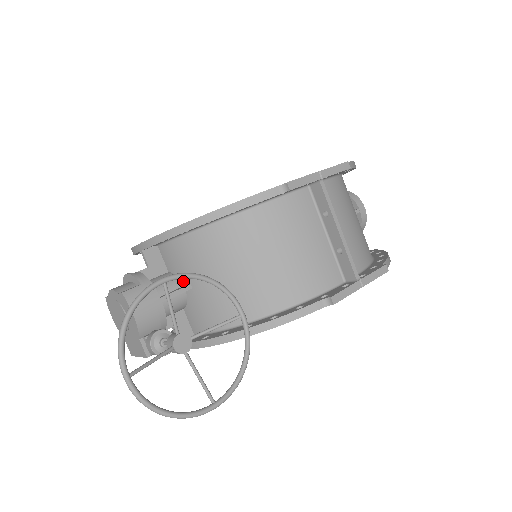
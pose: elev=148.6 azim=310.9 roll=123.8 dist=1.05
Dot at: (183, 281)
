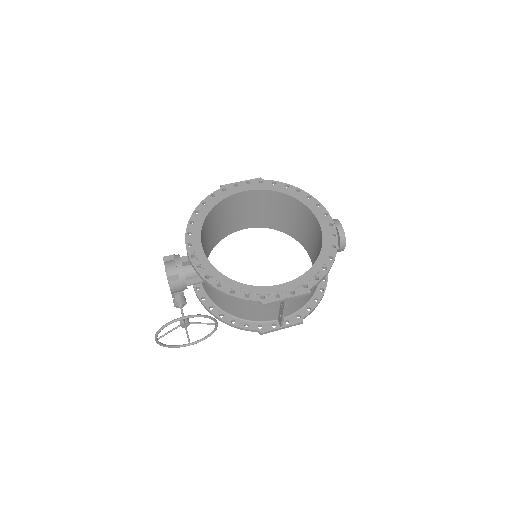
Dot at: occluded
